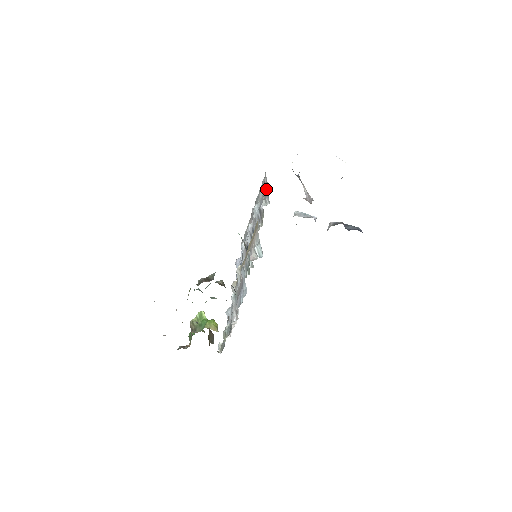
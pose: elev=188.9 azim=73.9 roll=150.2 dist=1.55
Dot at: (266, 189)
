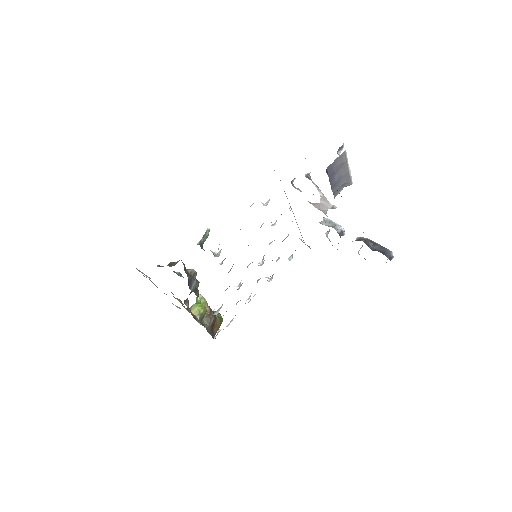
Dot at: occluded
